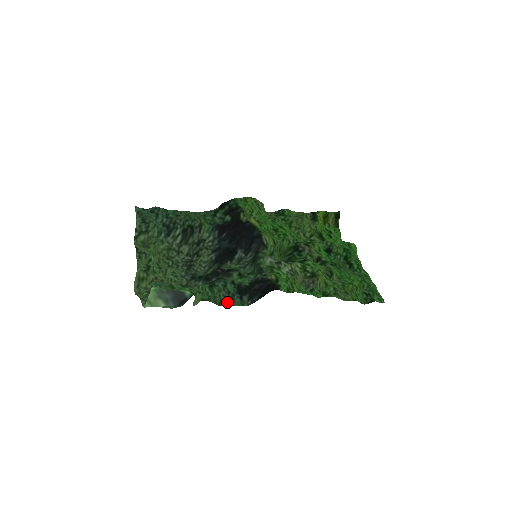
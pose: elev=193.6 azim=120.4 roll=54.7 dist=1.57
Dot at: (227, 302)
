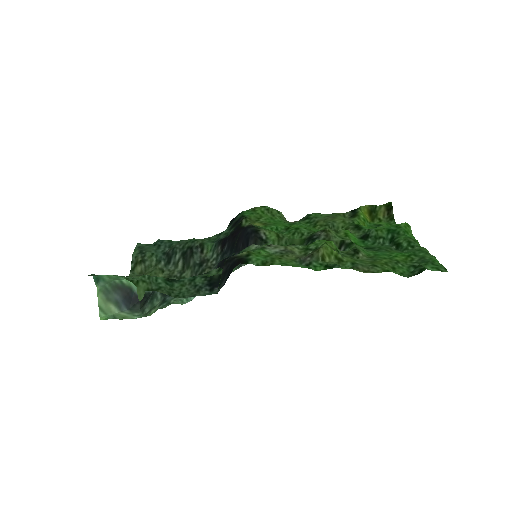
Dot at: (188, 294)
